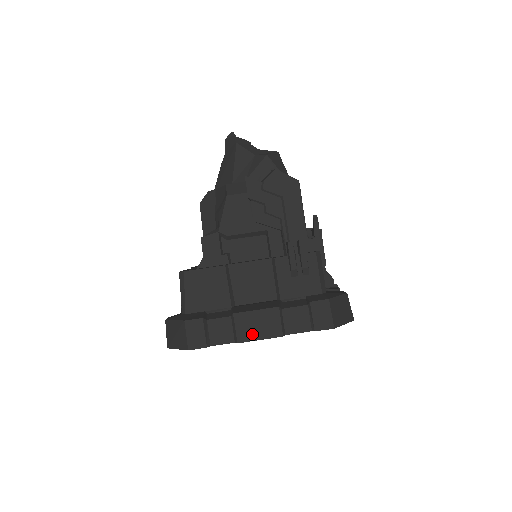
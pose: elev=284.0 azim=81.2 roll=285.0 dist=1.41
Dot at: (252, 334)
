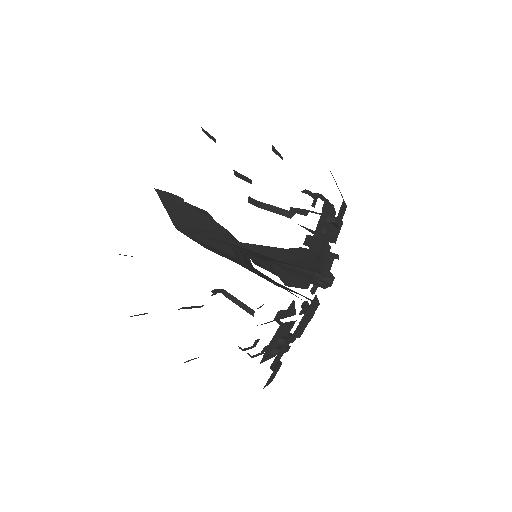
Dot at: occluded
